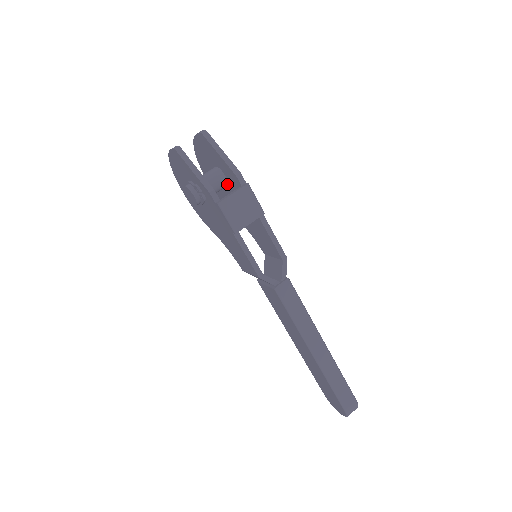
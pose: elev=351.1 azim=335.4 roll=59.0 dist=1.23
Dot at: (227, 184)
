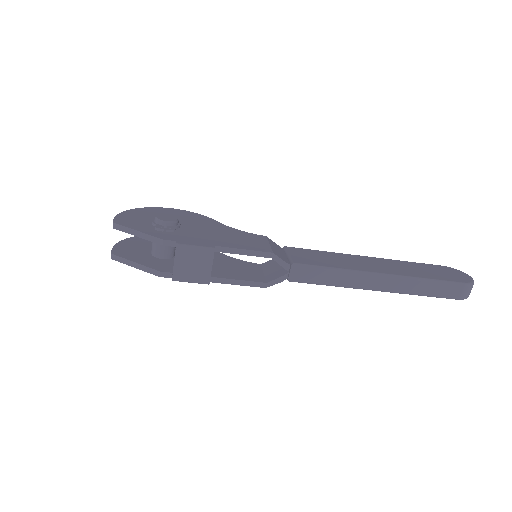
Dot at: occluded
